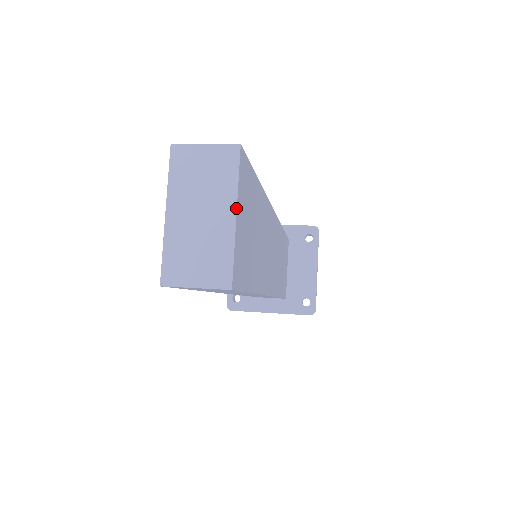
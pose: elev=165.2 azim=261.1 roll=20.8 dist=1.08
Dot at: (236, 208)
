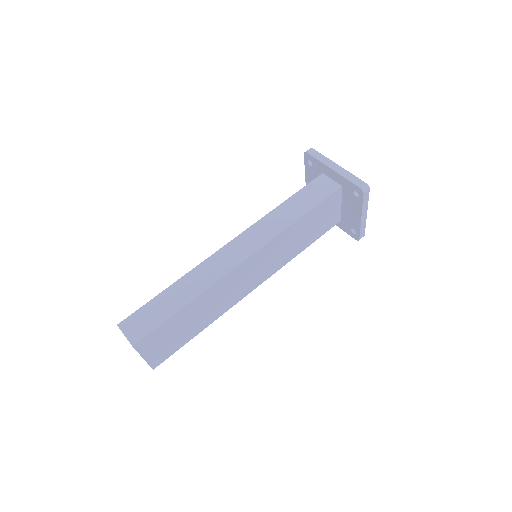
Dot at: (142, 357)
